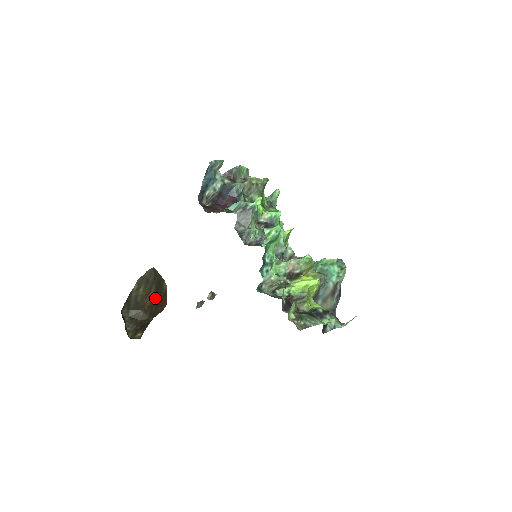
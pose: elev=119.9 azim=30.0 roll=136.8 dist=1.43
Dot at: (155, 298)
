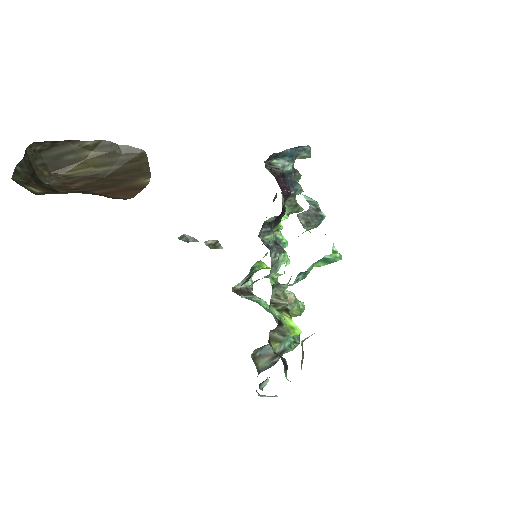
Dot at: (97, 178)
